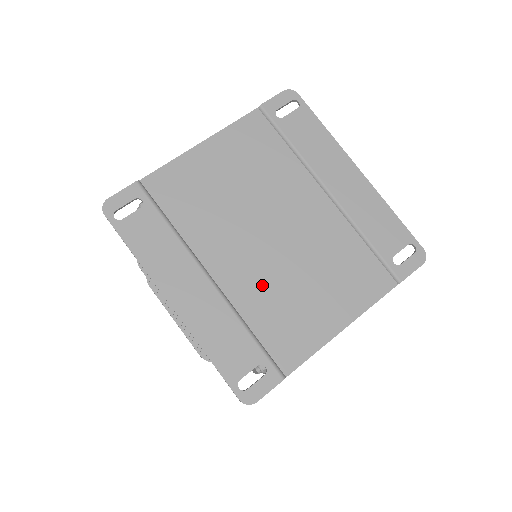
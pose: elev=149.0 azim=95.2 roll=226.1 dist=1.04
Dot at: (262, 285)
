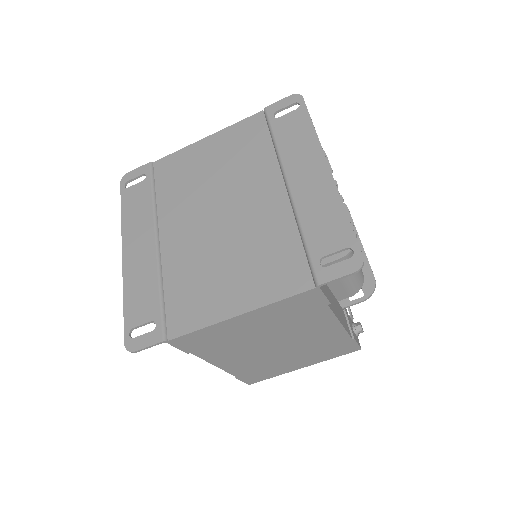
Dot at: (191, 256)
